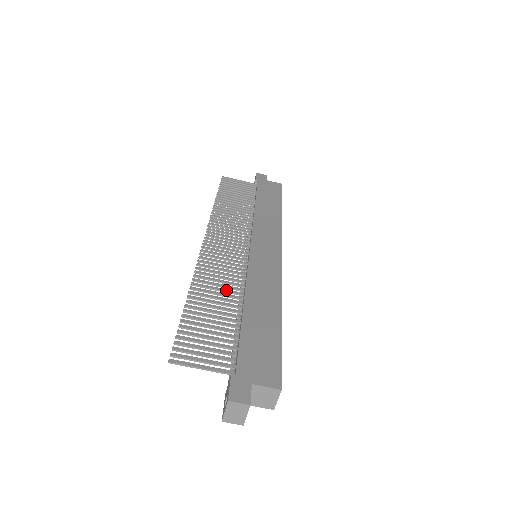
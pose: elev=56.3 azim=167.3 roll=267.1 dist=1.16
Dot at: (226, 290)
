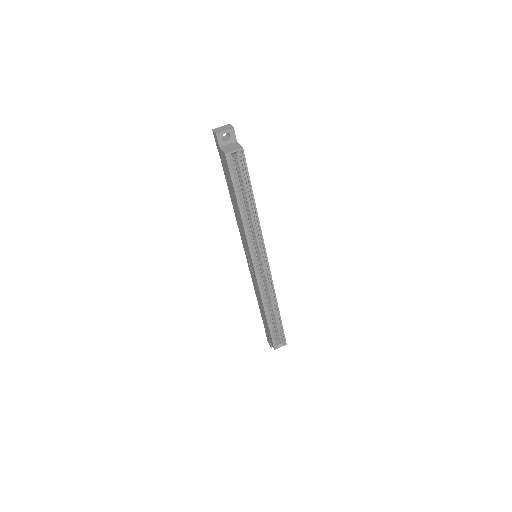
Dot at: occluded
